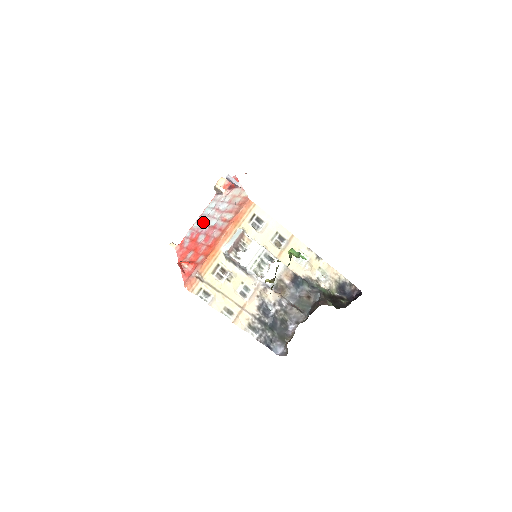
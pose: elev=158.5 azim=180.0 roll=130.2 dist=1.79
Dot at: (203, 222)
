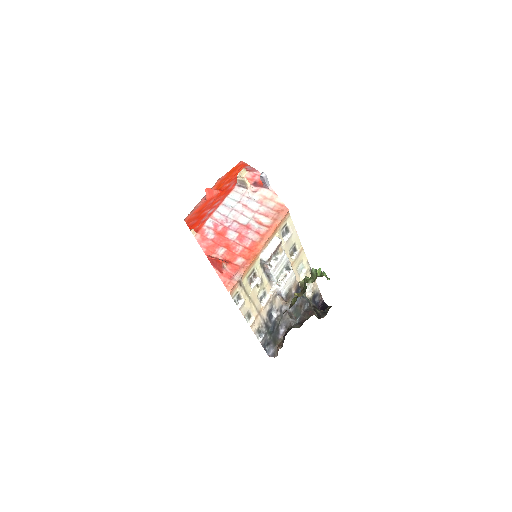
Dot at: (228, 215)
